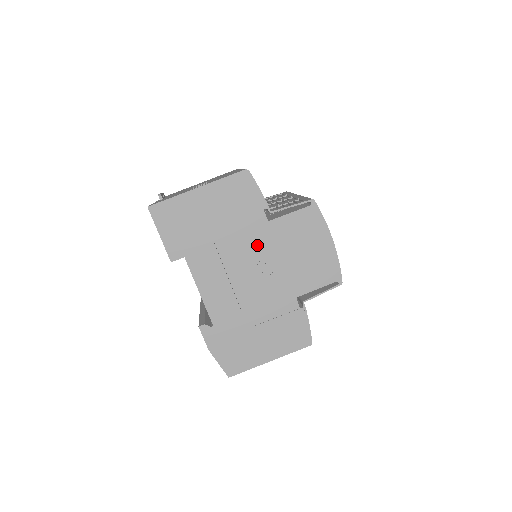
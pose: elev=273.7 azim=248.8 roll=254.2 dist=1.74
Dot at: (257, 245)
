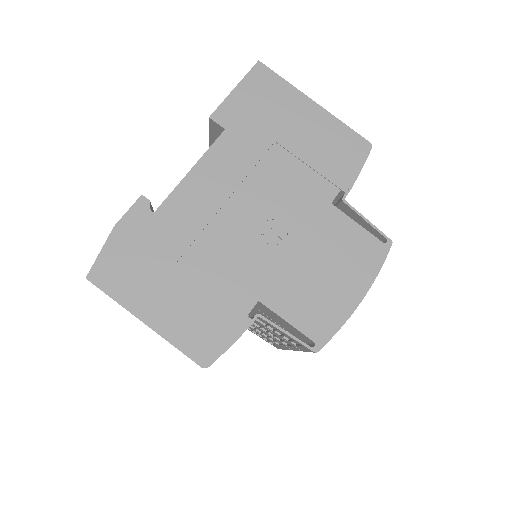
Dot at: (294, 207)
